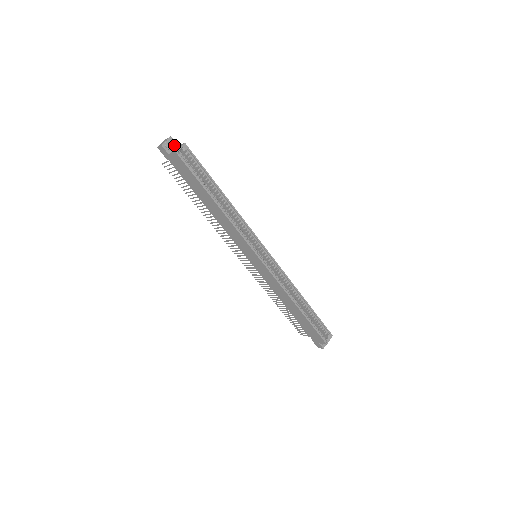
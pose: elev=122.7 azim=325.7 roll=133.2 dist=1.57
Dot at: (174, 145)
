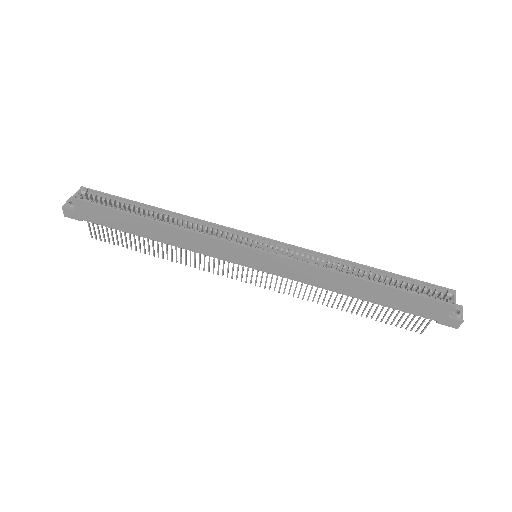
Dot at: occluded
